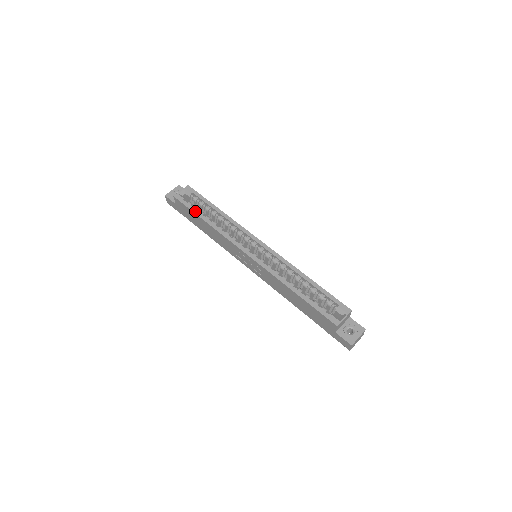
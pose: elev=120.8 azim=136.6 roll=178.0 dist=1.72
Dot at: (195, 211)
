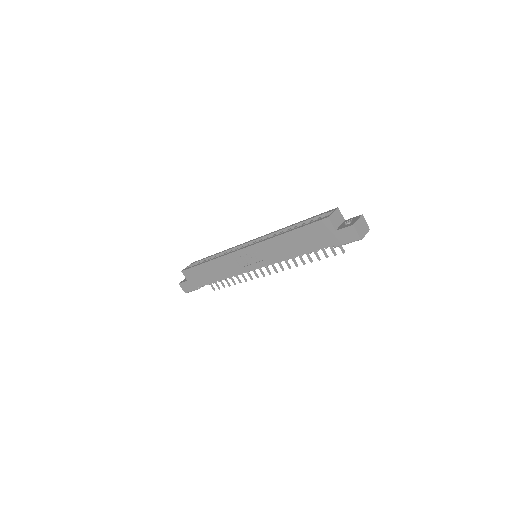
Dot at: (198, 264)
